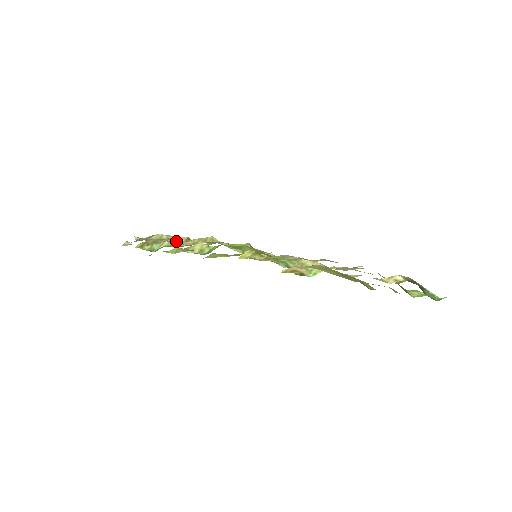
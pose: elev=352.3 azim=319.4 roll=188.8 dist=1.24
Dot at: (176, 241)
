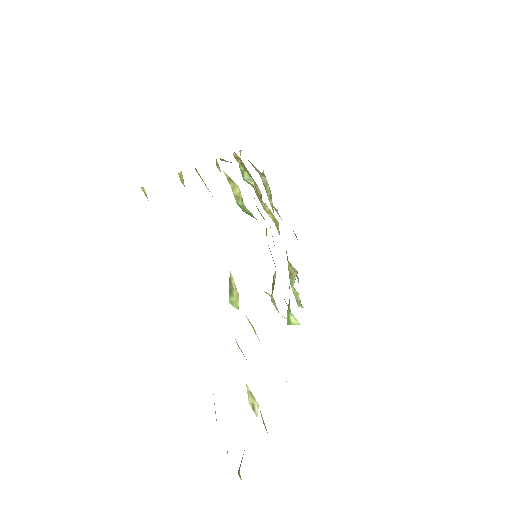
Dot at: (257, 188)
